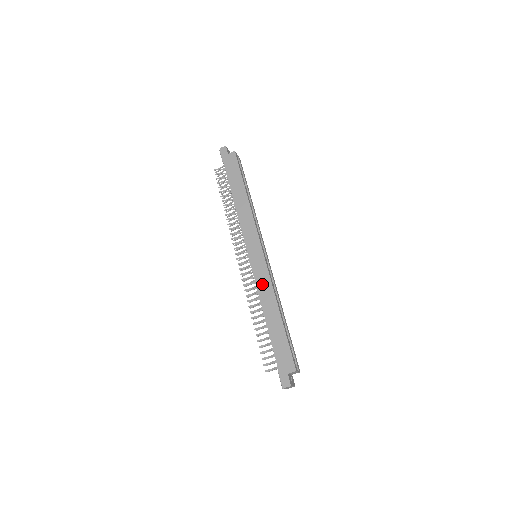
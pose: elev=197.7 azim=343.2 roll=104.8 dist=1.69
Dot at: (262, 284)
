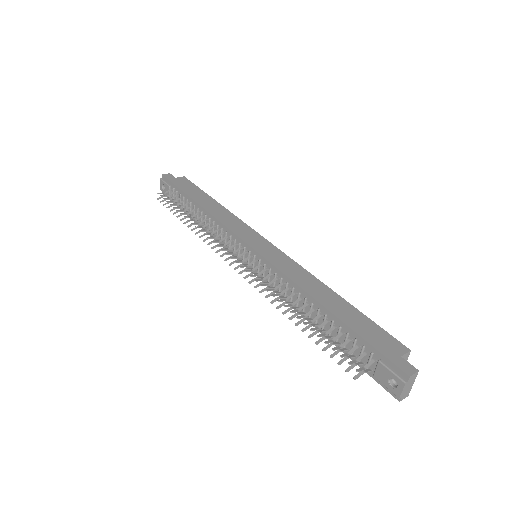
Dot at: (289, 269)
